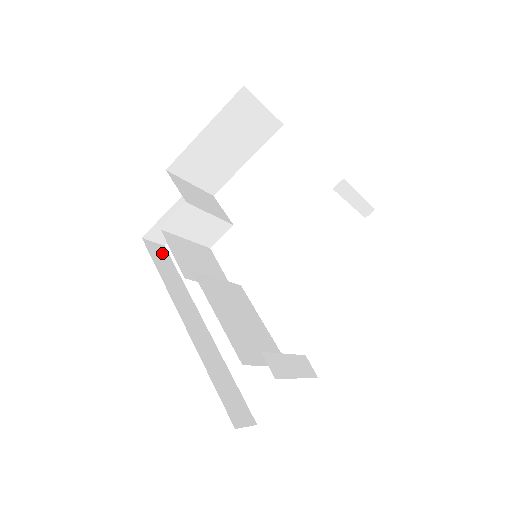
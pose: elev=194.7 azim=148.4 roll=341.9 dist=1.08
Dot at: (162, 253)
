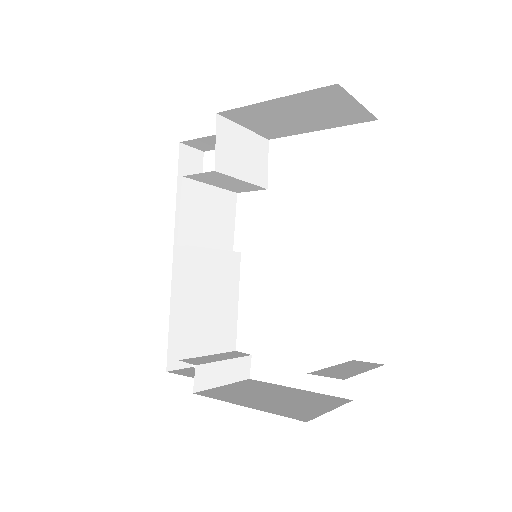
Dot at: (195, 163)
